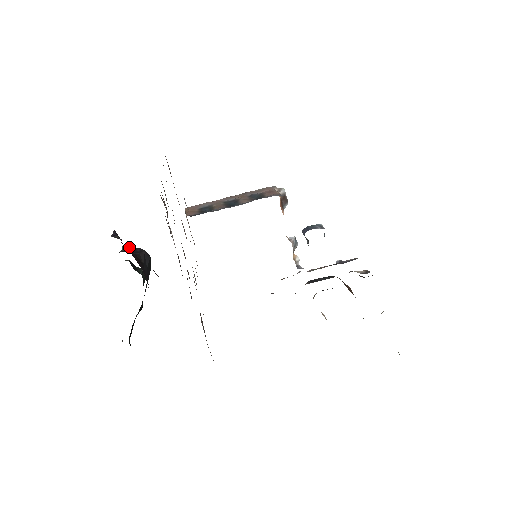
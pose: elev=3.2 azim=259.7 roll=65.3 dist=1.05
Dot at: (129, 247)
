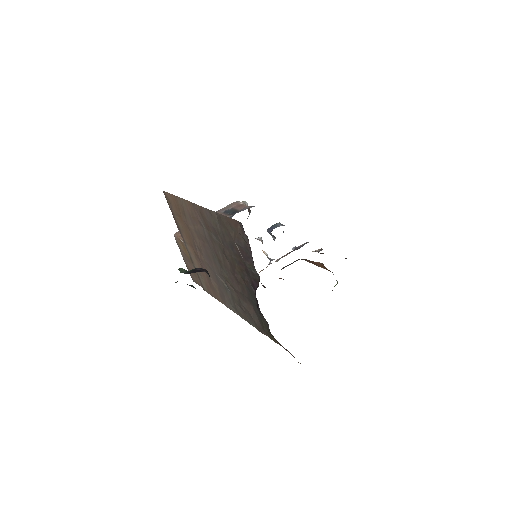
Dot at: (185, 270)
